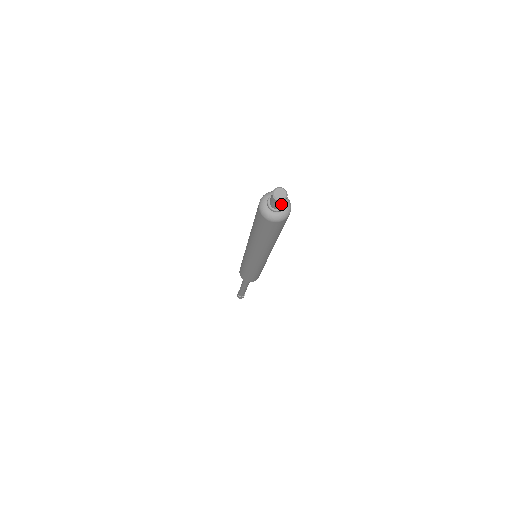
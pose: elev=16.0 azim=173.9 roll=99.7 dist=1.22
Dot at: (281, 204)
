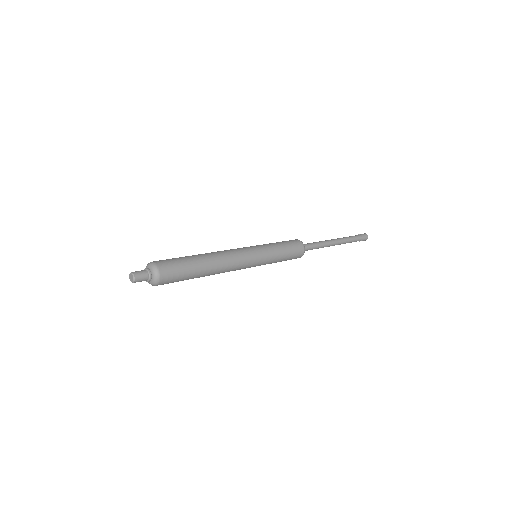
Dot at: (138, 281)
